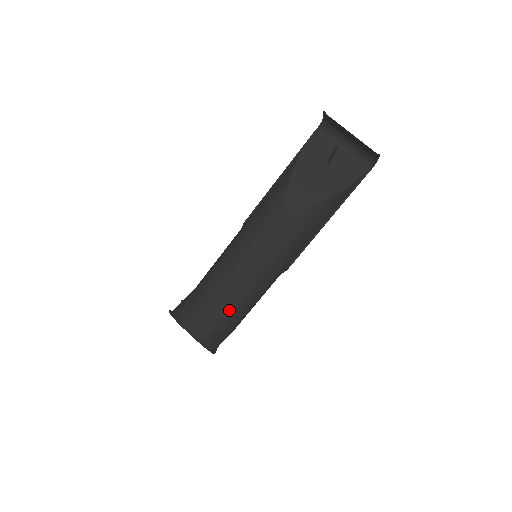
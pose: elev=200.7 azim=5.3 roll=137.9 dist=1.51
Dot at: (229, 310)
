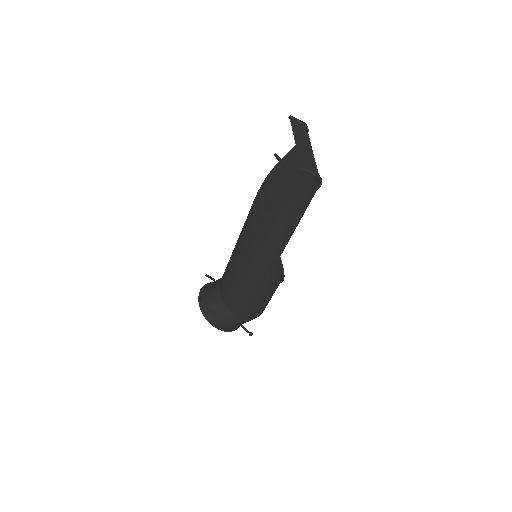
Dot at: (227, 296)
